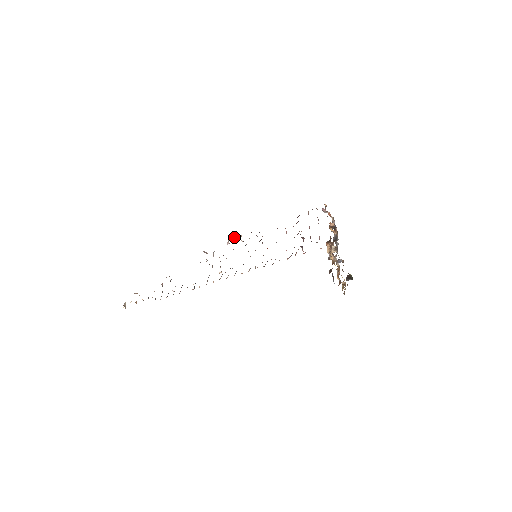
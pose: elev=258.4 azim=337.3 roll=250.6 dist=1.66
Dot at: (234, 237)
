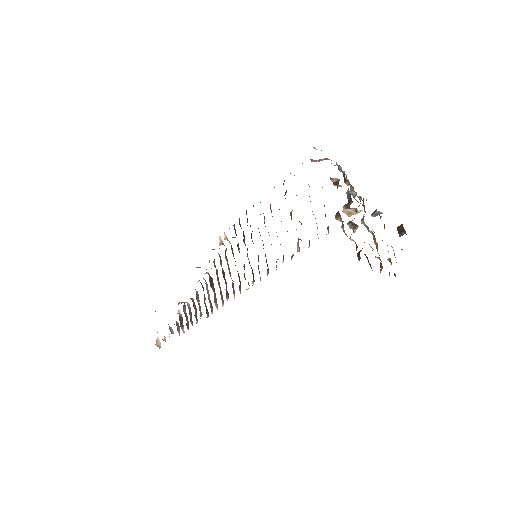
Dot at: occluded
